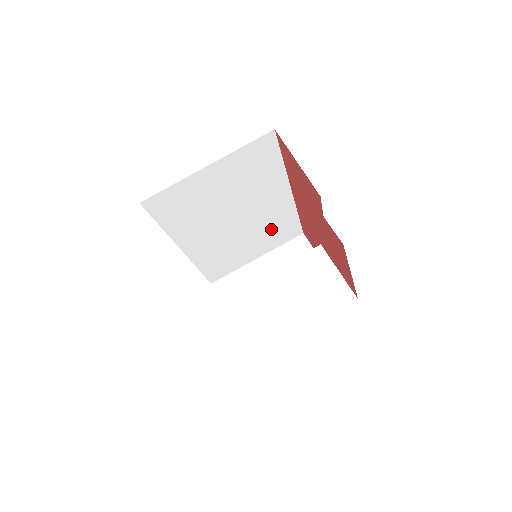
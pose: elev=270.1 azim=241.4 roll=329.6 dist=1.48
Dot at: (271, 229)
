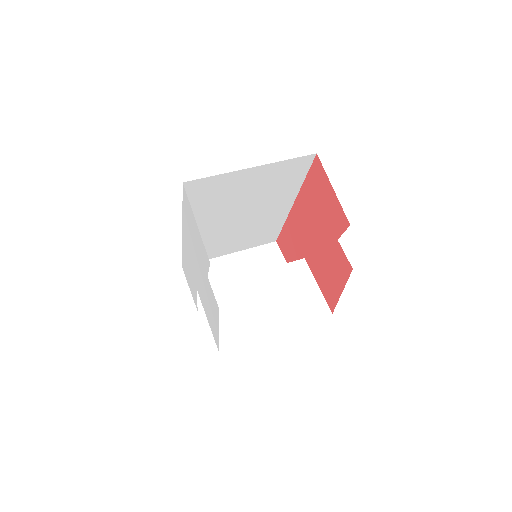
Dot at: (257, 232)
